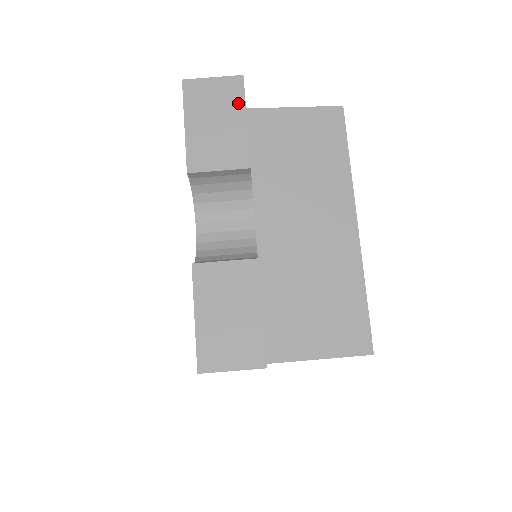
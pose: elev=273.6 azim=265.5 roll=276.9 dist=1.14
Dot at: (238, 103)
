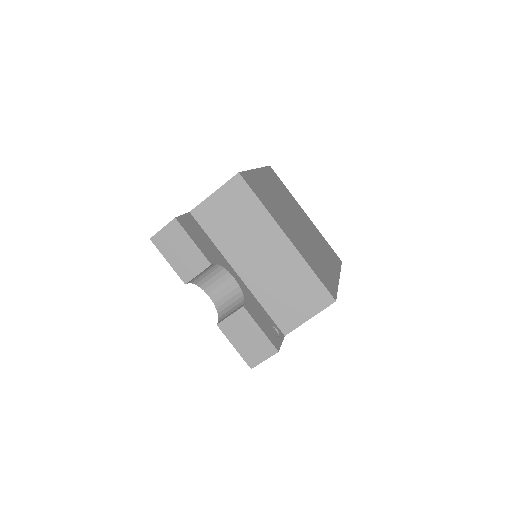
Dot at: (183, 235)
